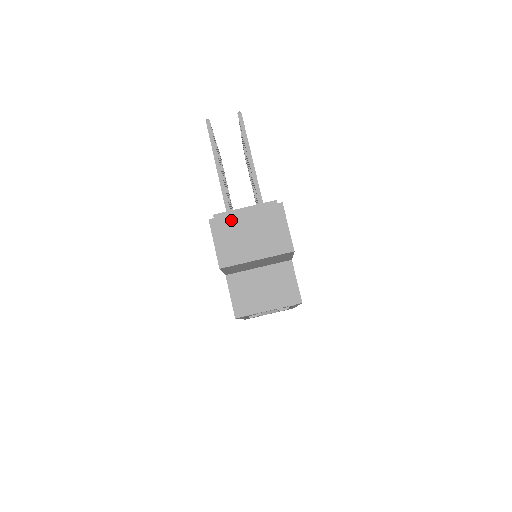
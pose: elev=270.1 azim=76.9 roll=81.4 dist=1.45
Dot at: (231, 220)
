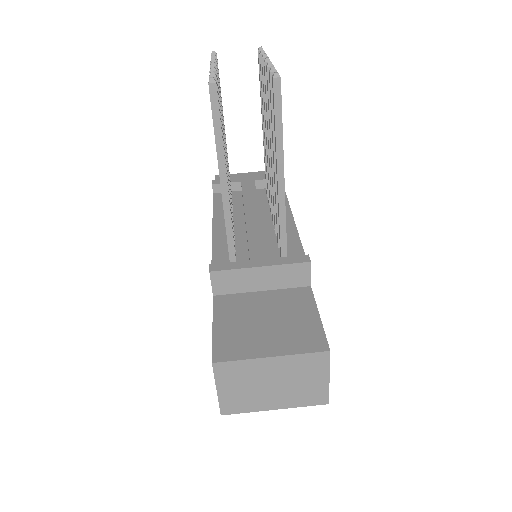
Dot at: (247, 366)
